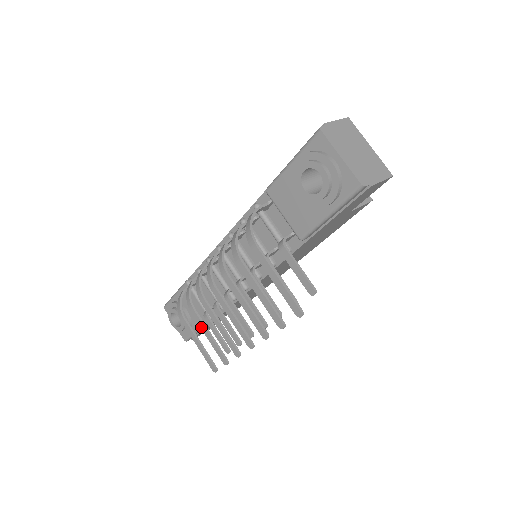
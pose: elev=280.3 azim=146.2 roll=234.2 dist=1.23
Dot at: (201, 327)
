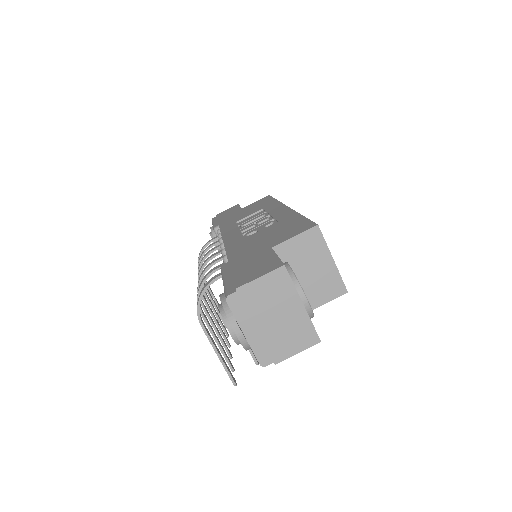
Dot at: (208, 294)
